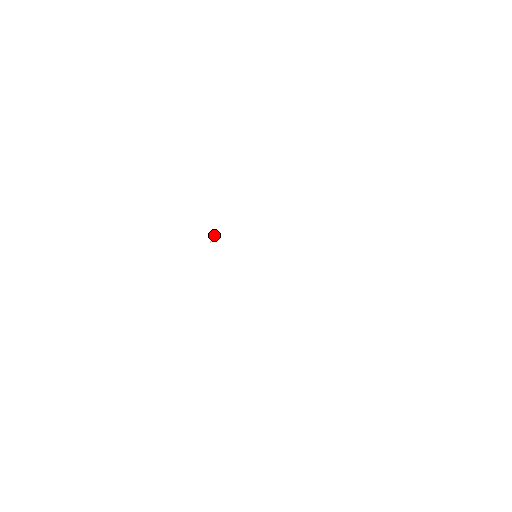
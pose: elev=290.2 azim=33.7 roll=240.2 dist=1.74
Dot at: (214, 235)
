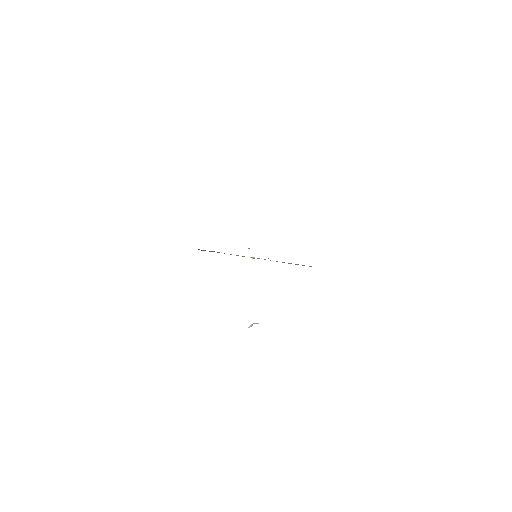
Dot at: (254, 323)
